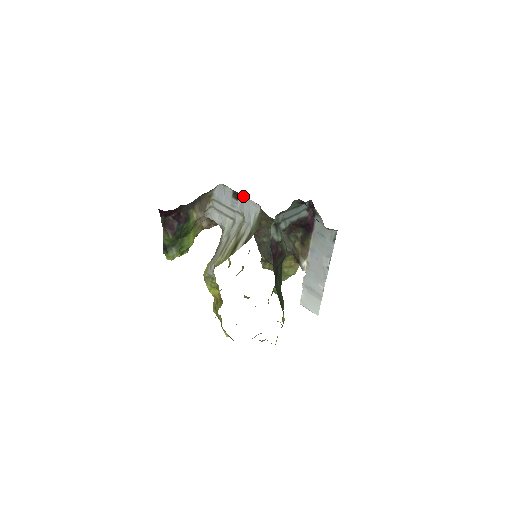
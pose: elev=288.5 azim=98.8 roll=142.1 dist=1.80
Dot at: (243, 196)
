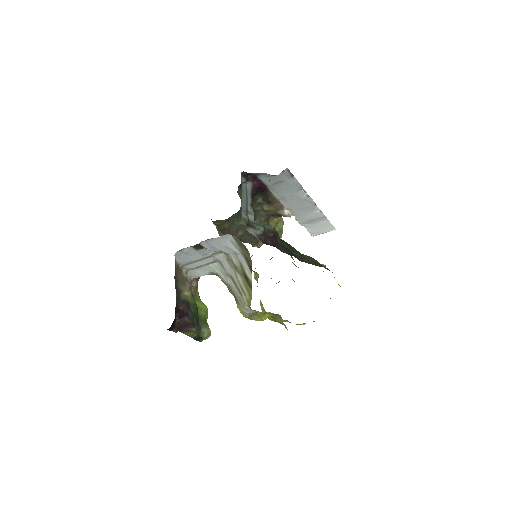
Dot at: (205, 242)
